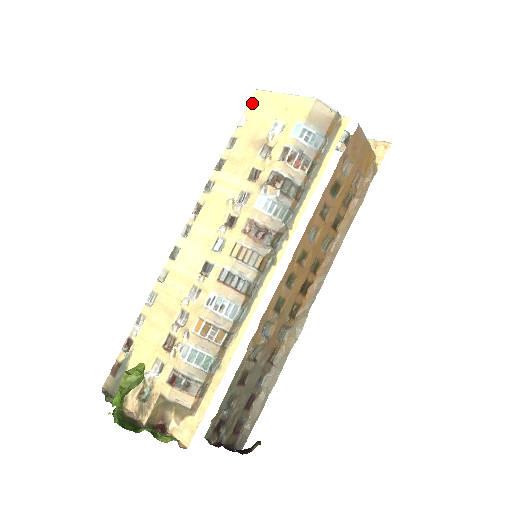
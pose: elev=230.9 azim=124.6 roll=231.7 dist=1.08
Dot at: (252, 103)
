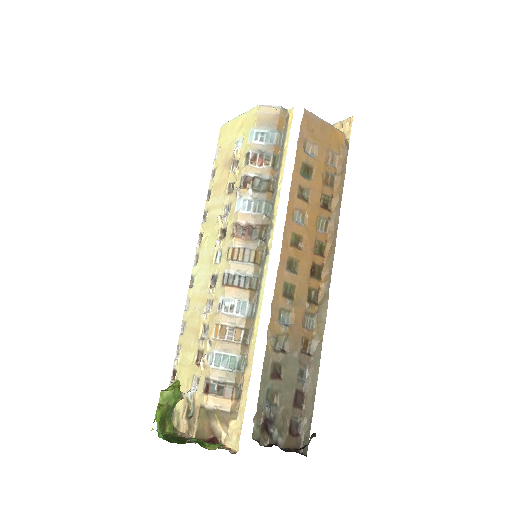
Dot at: (220, 137)
